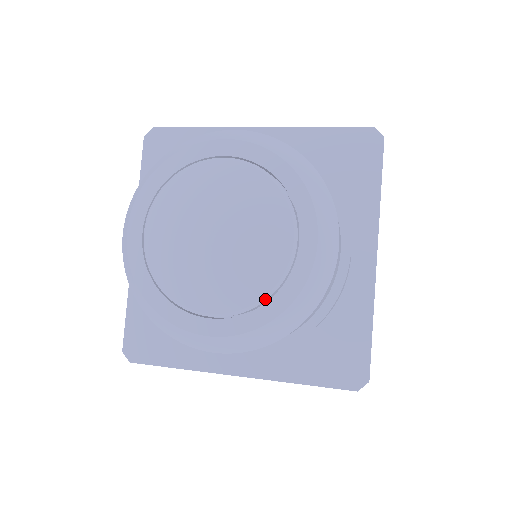
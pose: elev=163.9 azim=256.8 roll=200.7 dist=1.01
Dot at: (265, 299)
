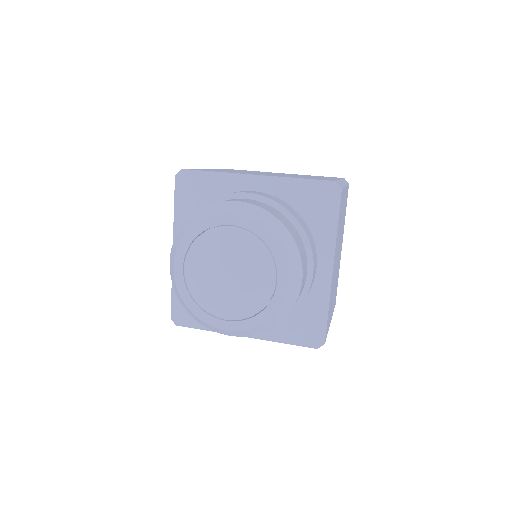
Dot at: (257, 312)
